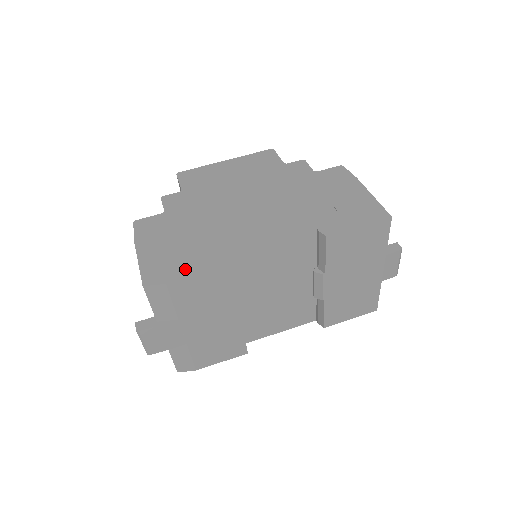
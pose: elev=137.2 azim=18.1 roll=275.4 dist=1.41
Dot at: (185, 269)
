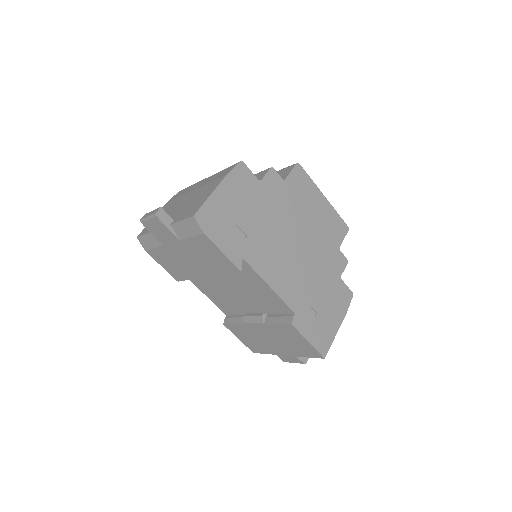
Dot at: (222, 239)
